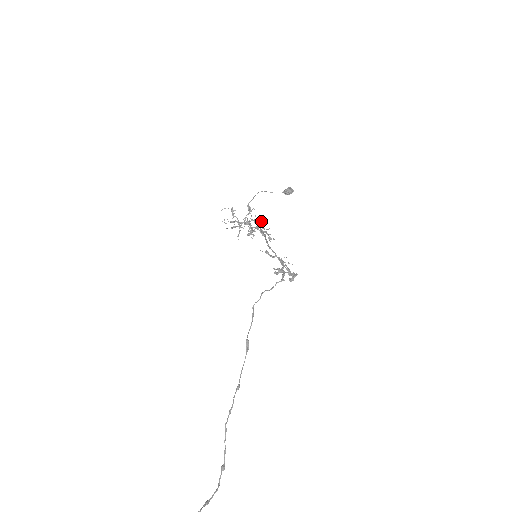
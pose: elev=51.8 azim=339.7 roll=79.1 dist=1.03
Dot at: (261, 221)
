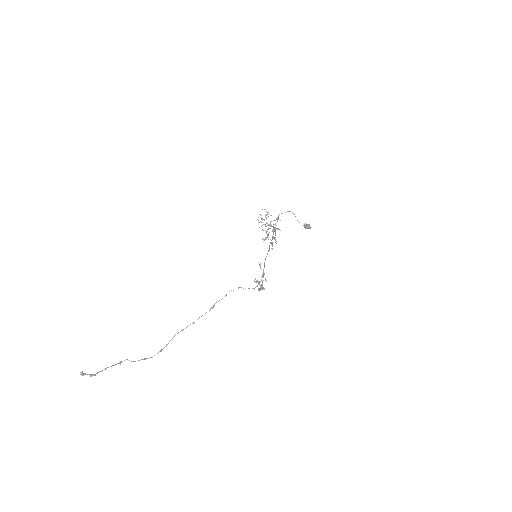
Dot at: occluded
